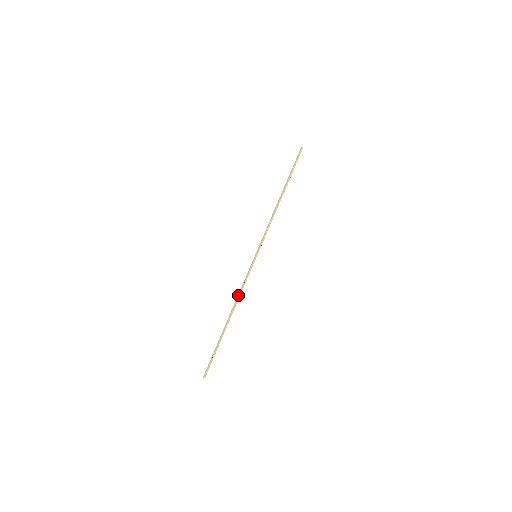
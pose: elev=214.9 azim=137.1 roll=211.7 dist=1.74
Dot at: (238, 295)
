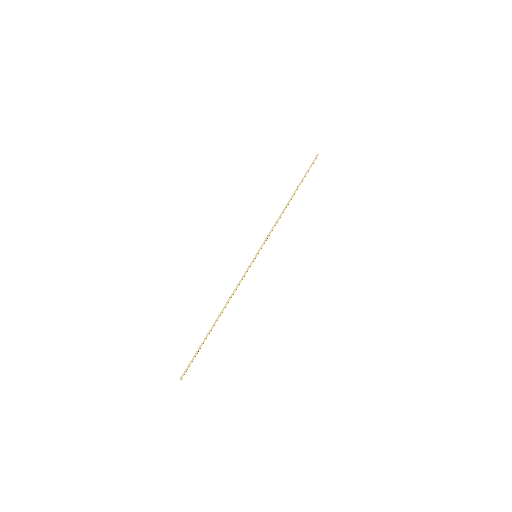
Dot at: (232, 294)
